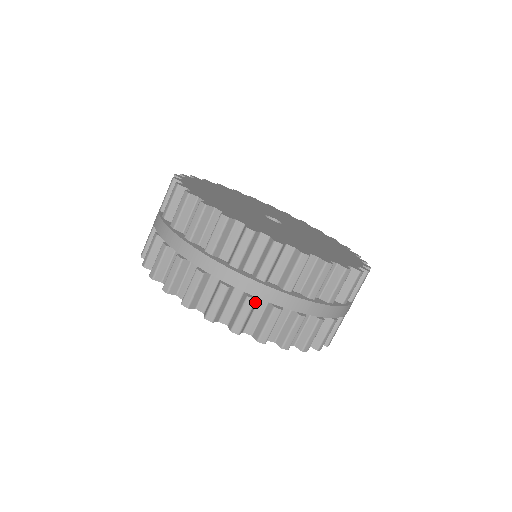
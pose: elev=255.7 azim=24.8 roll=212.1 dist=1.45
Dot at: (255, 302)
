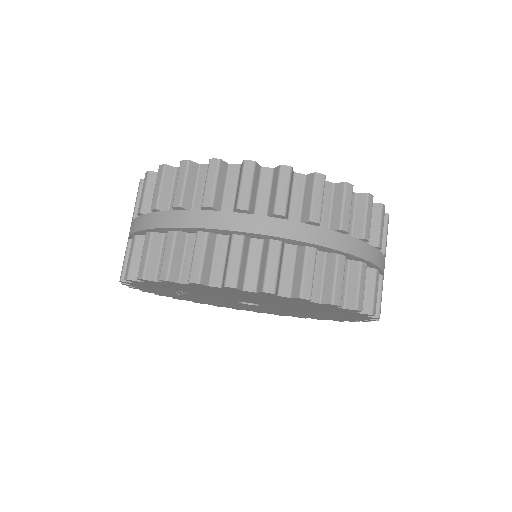
Dot at: (208, 236)
